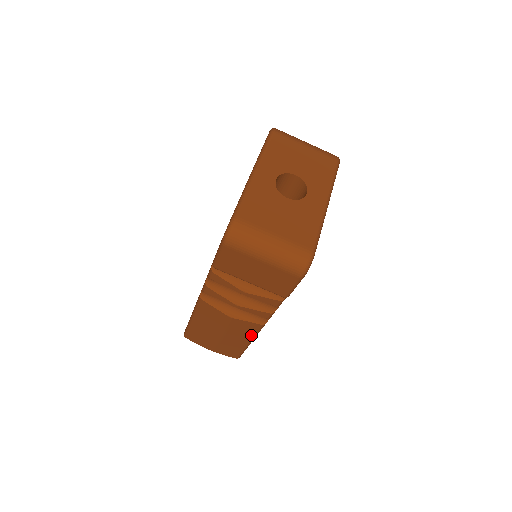
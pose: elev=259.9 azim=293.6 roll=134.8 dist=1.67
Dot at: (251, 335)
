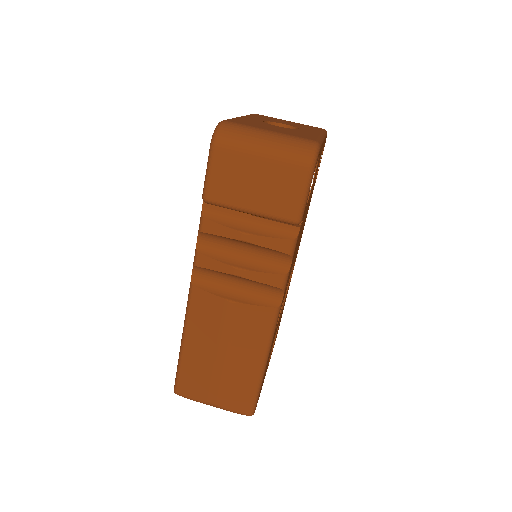
Dot at: (264, 341)
